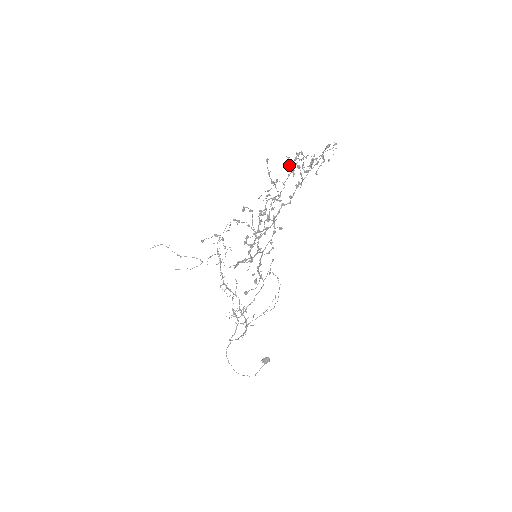
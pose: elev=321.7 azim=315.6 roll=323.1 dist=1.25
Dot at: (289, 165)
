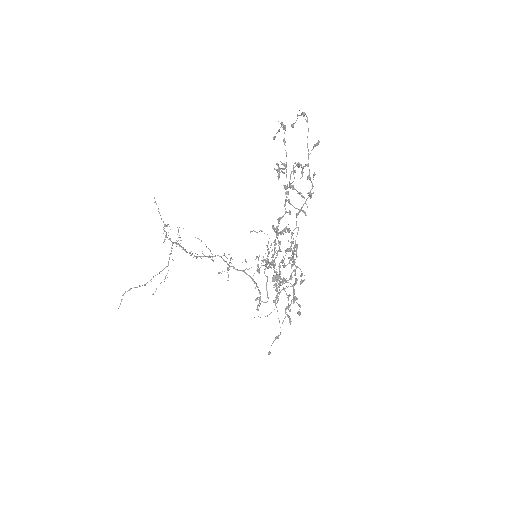
Dot at: occluded
